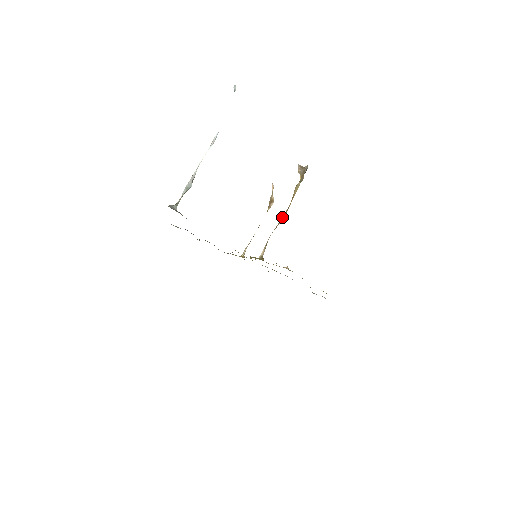
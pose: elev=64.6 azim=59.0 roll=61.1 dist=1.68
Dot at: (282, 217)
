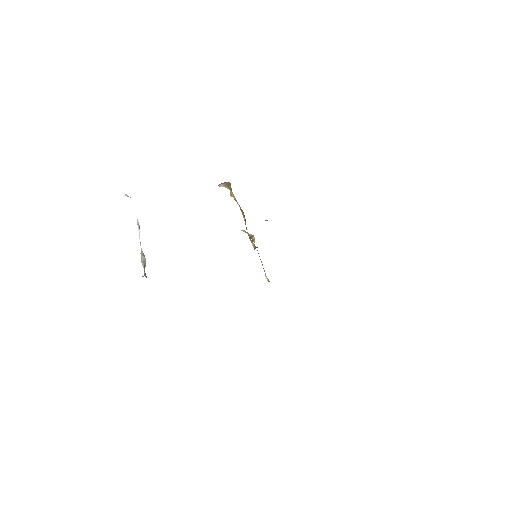
Dot at: occluded
